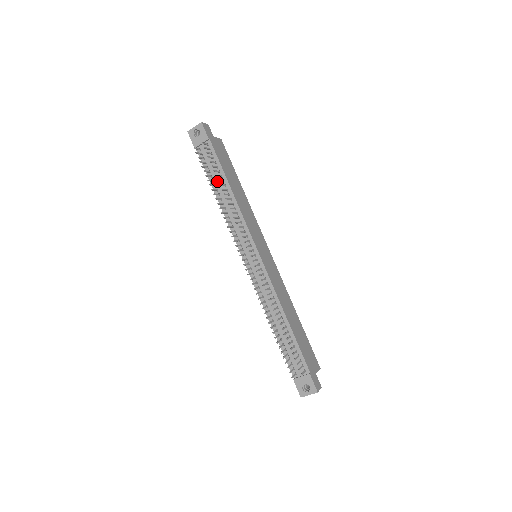
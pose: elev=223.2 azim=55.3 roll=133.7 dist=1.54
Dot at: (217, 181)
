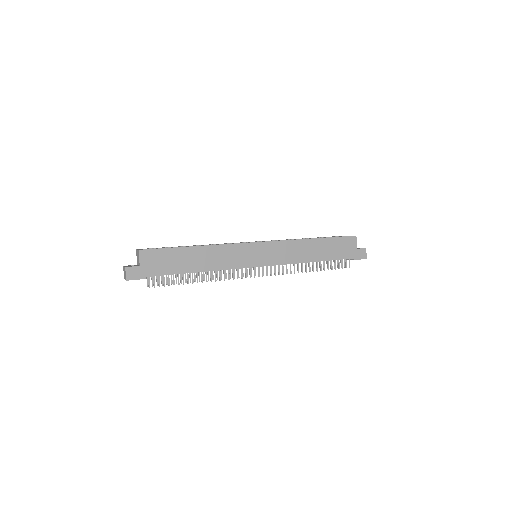
Dot at: occluded
